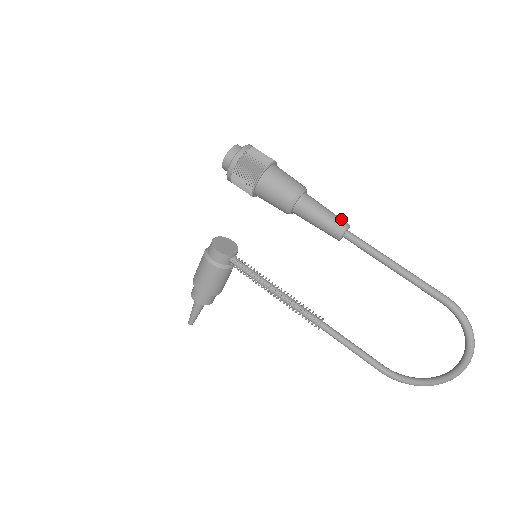
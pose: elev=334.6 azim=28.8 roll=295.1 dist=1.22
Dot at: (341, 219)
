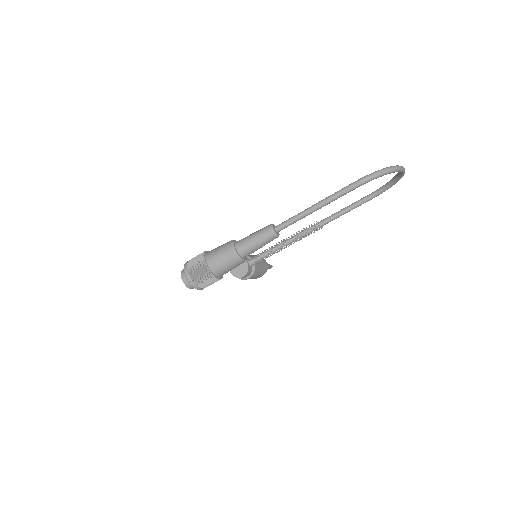
Dot at: (265, 232)
